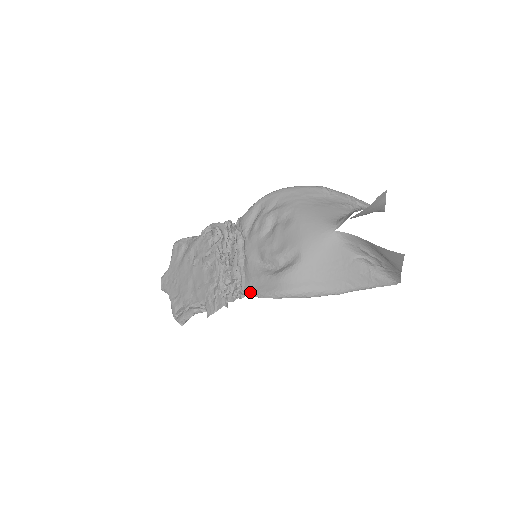
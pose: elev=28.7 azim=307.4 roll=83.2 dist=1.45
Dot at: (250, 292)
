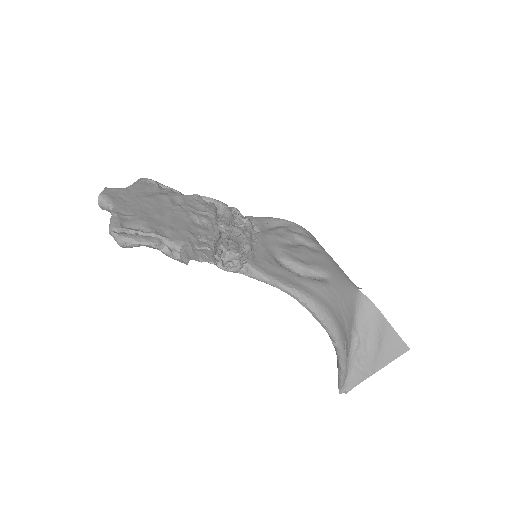
Dot at: (262, 272)
